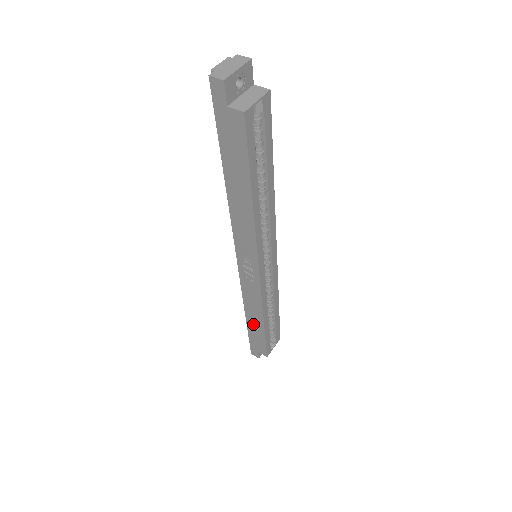
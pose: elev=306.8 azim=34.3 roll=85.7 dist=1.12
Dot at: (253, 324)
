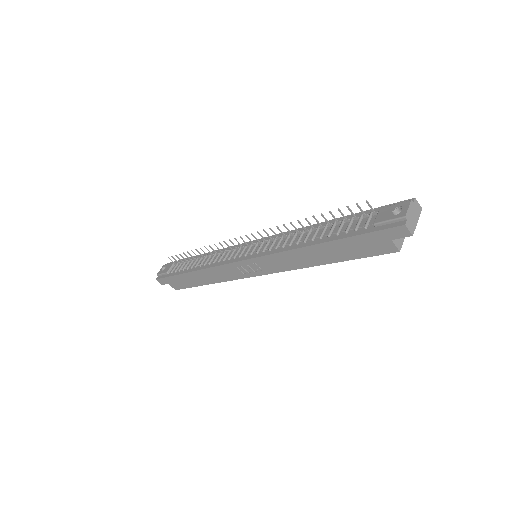
Dot at: (194, 277)
